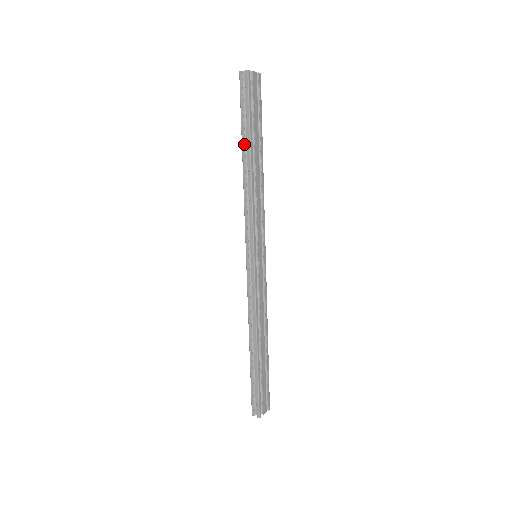
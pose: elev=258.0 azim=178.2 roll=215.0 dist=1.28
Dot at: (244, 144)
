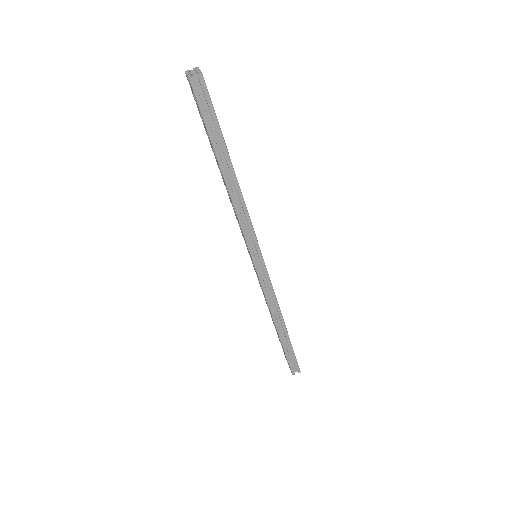
Dot at: (221, 159)
